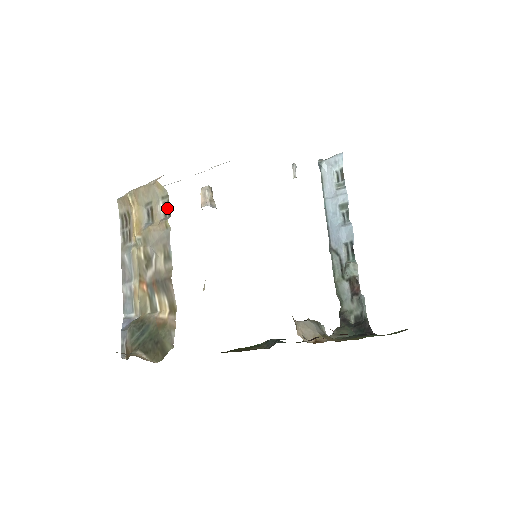
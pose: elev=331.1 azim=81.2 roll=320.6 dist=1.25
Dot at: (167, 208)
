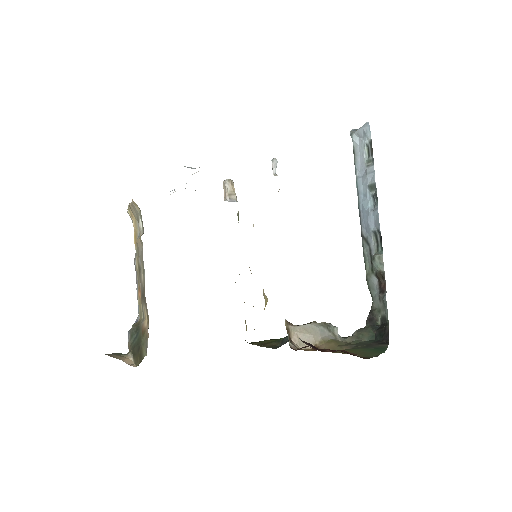
Dot at: occluded
